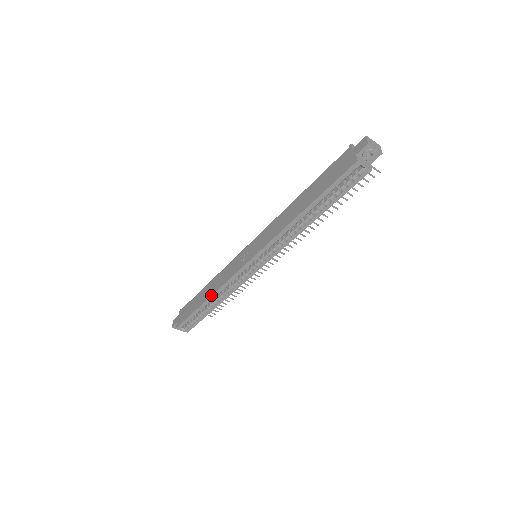
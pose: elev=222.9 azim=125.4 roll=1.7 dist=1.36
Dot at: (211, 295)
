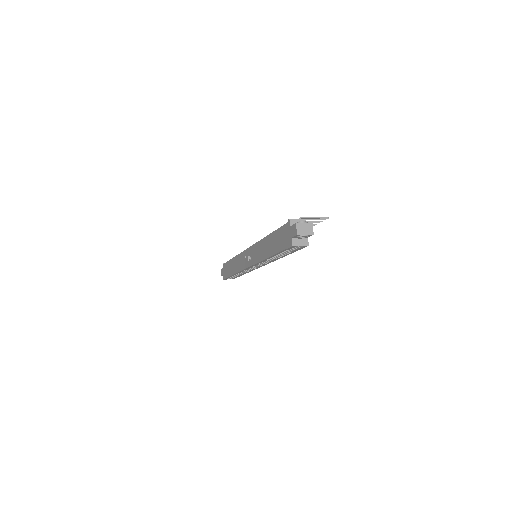
Dot at: (235, 273)
